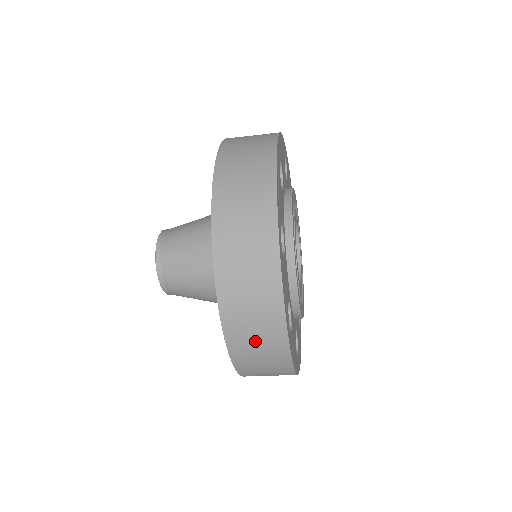
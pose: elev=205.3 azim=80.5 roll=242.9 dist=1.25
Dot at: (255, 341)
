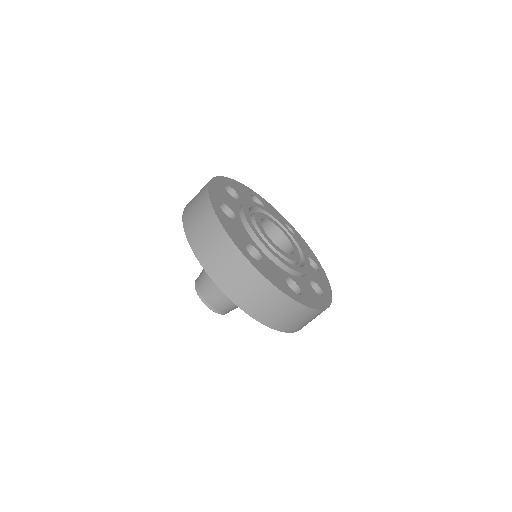
Dot at: (195, 213)
